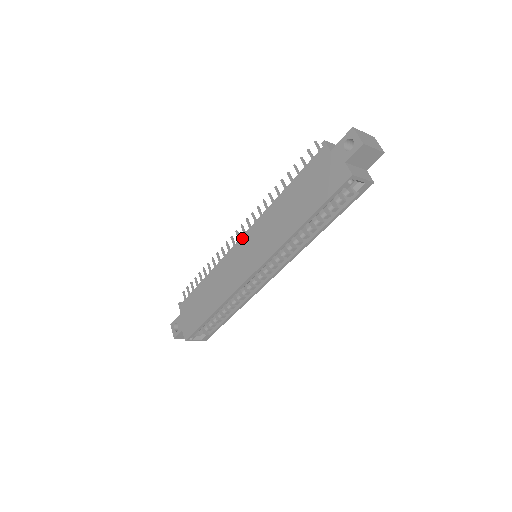
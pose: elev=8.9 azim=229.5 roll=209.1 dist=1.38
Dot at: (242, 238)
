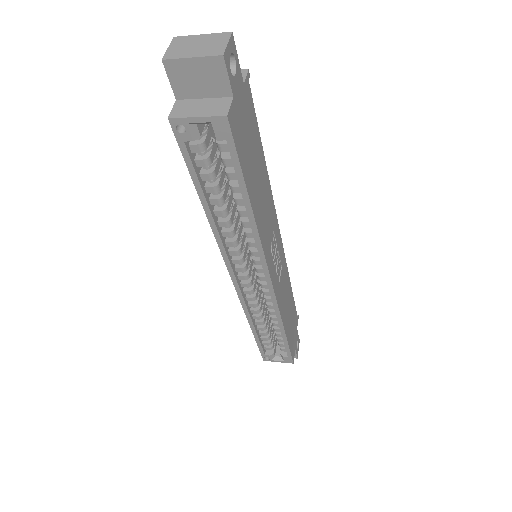
Dot at: occluded
